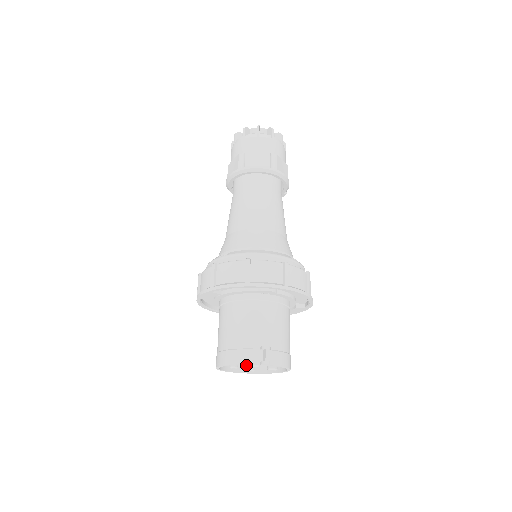
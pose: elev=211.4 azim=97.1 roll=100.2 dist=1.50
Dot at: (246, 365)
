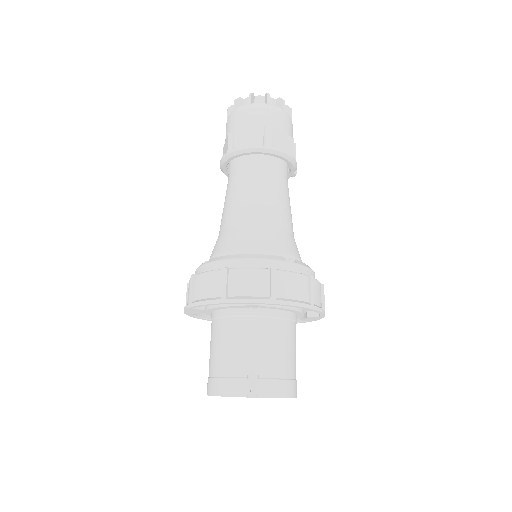
Dot at: occluded
